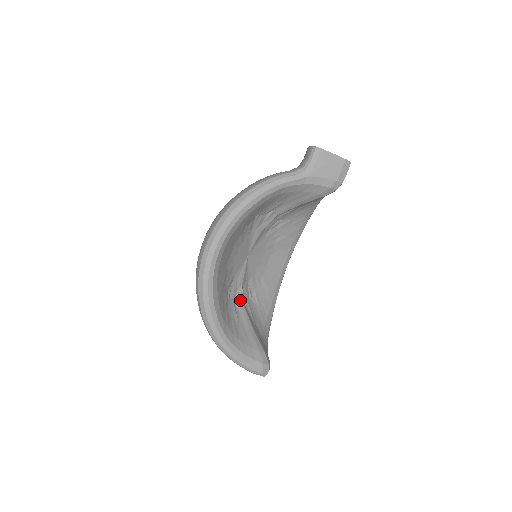
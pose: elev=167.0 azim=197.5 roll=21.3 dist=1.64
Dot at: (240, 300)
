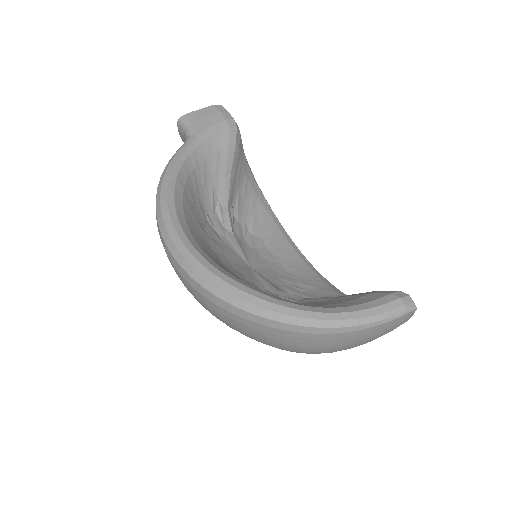
Dot at: (292, 299)
